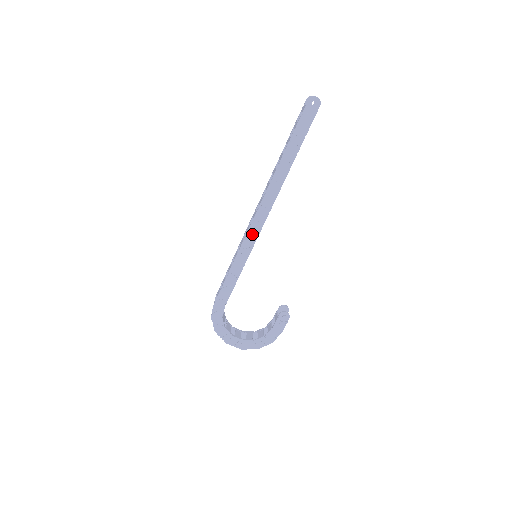
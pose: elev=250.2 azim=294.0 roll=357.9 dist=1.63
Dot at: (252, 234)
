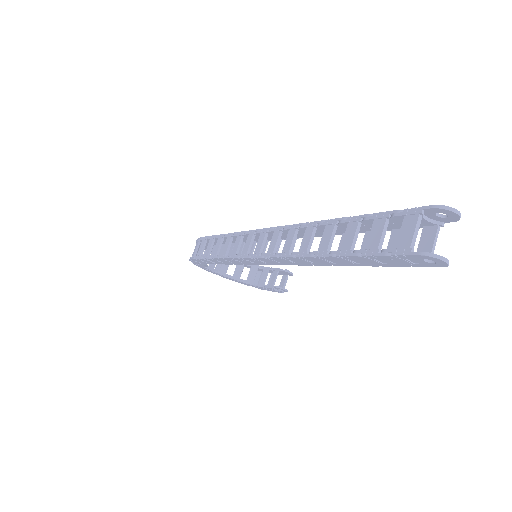
Dot at: (250, 260)
